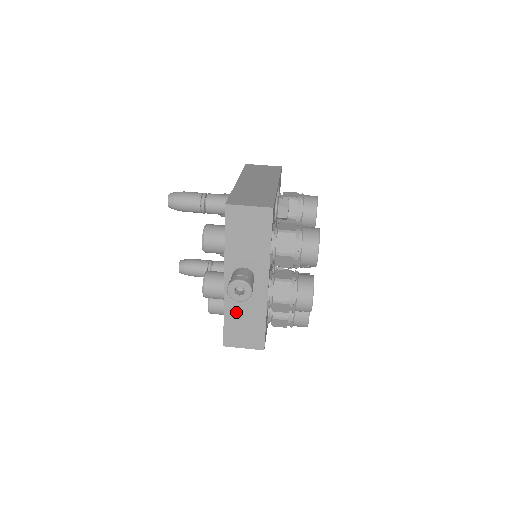
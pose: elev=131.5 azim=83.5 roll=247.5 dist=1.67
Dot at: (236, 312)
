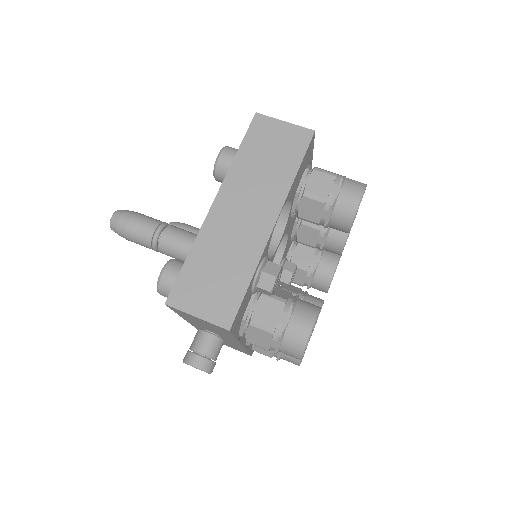
Dot at: occluded
